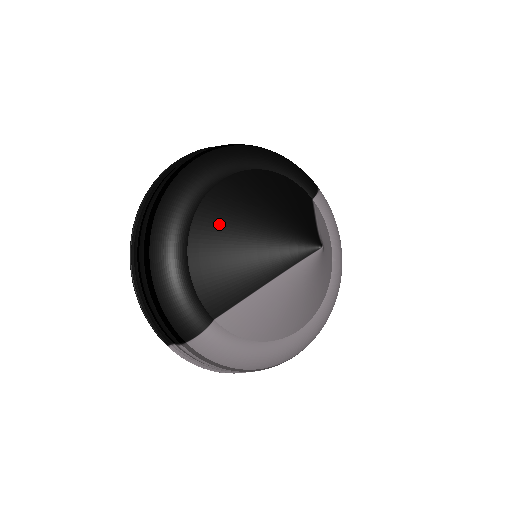
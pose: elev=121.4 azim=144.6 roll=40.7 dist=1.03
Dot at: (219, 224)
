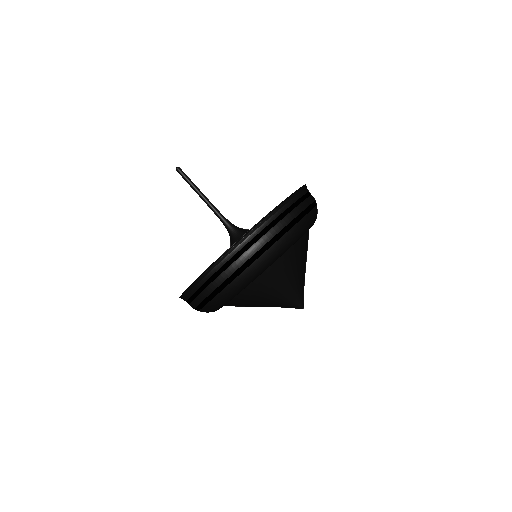
Dot at: (256, 295)
